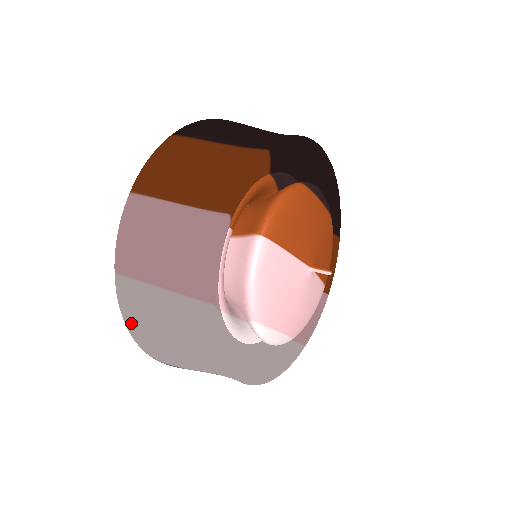
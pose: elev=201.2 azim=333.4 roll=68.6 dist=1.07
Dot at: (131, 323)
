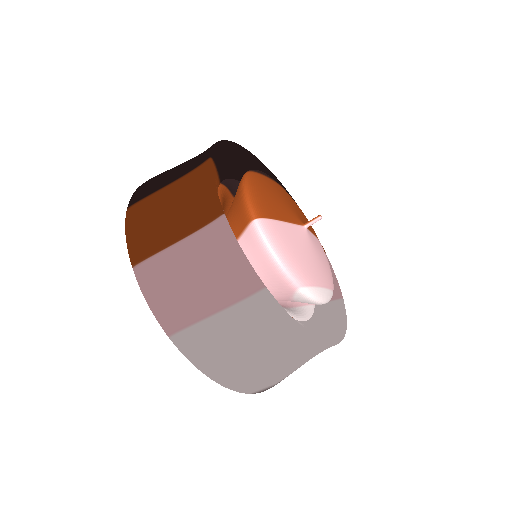
Dot at: (211, 369)
